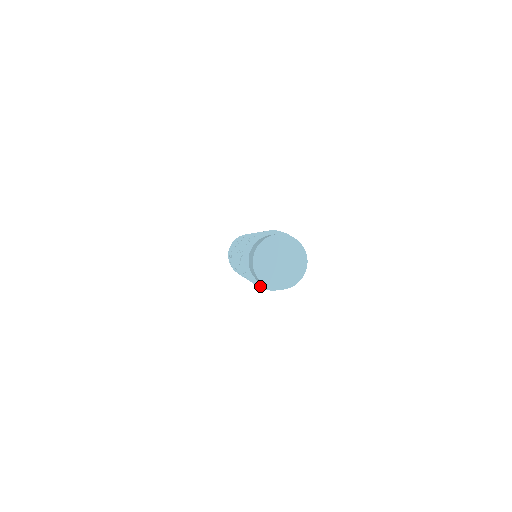
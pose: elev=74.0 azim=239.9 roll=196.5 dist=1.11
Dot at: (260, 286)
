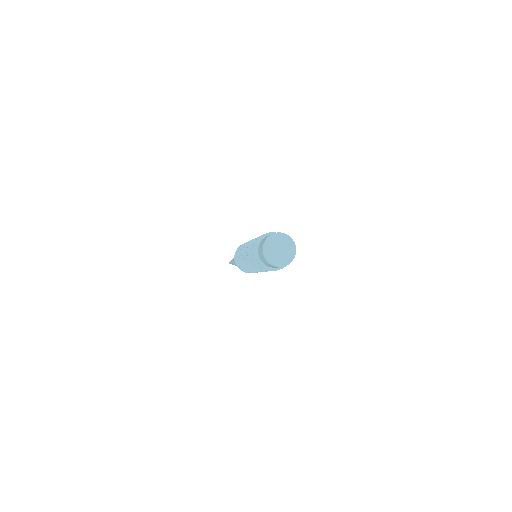
Dot at: (266, 268)
